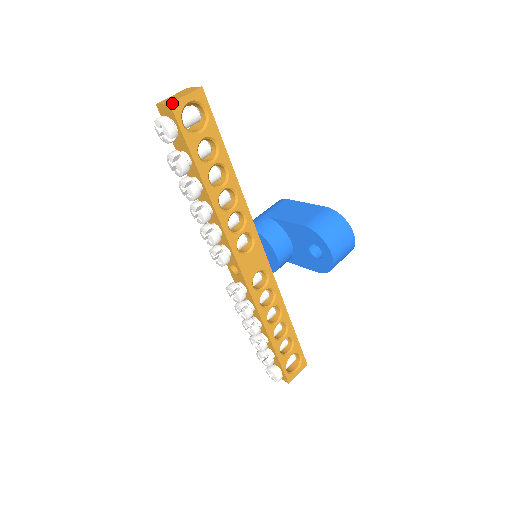
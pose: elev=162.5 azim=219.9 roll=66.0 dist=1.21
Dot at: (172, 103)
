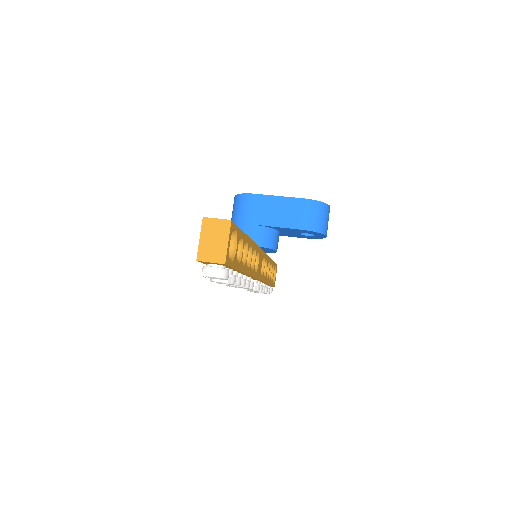
Dot at: (225, 261)
